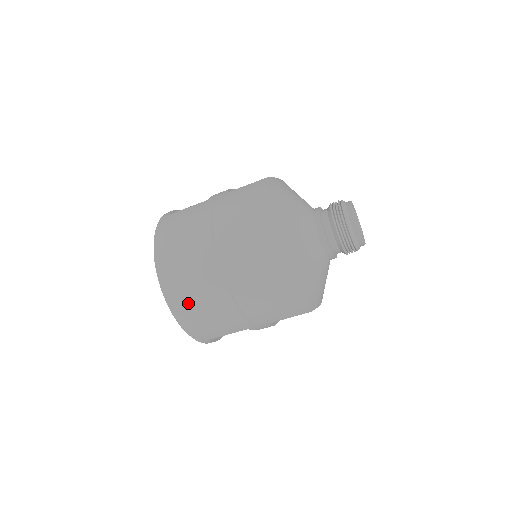
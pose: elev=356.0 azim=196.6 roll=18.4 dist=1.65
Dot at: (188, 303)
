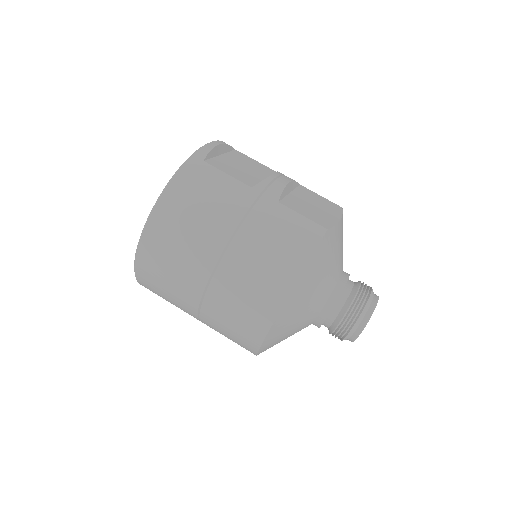
Dot at: (155, 276)
